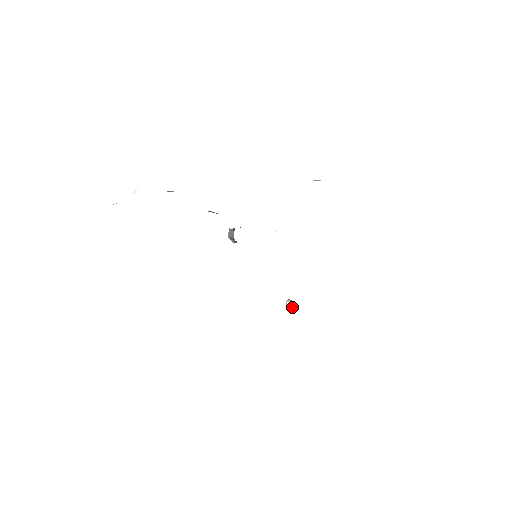
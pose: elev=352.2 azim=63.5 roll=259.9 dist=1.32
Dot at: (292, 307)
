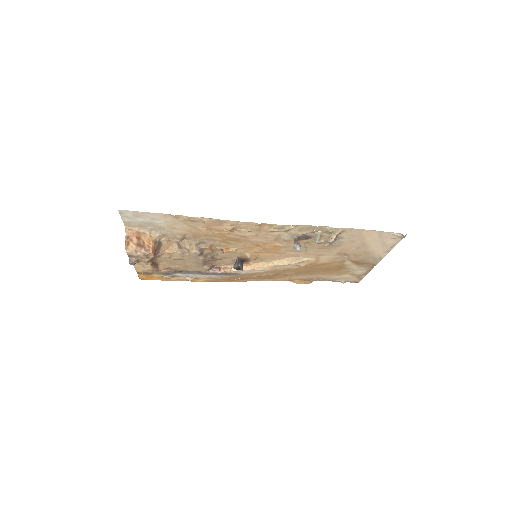
Dot at: (298, 243)
